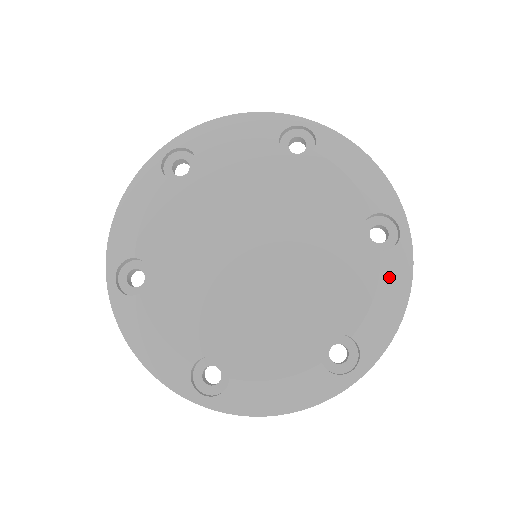
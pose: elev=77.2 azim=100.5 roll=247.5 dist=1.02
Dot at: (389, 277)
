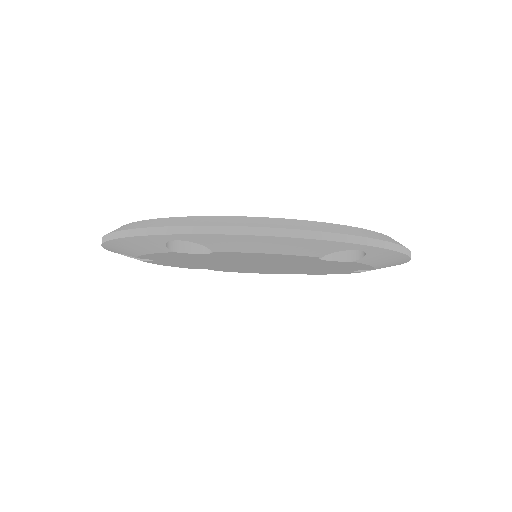
Dot at: occluded
